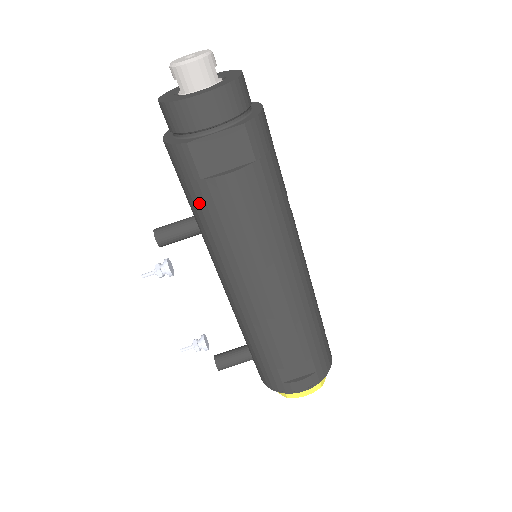
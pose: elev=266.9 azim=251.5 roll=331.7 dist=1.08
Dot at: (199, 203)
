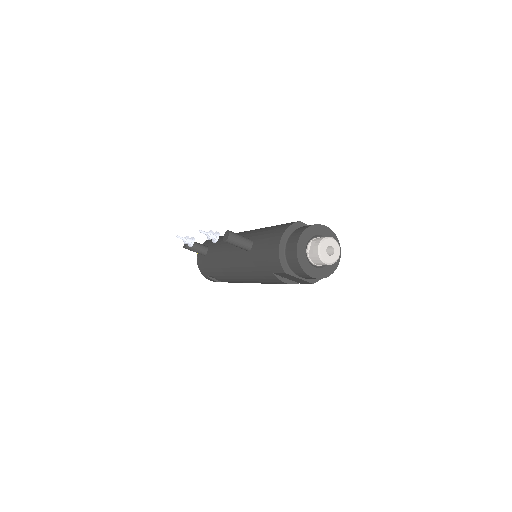
Dot at: (262, 266)
